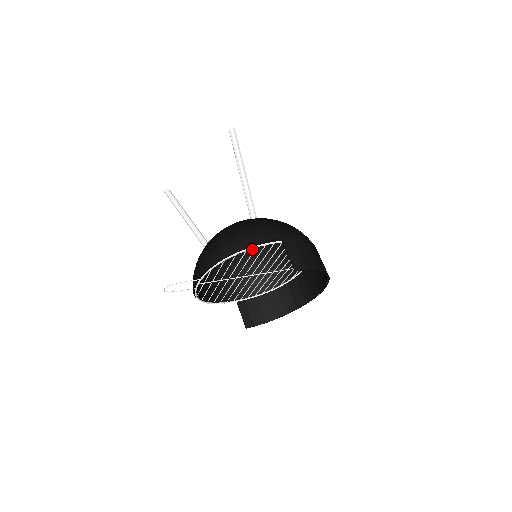
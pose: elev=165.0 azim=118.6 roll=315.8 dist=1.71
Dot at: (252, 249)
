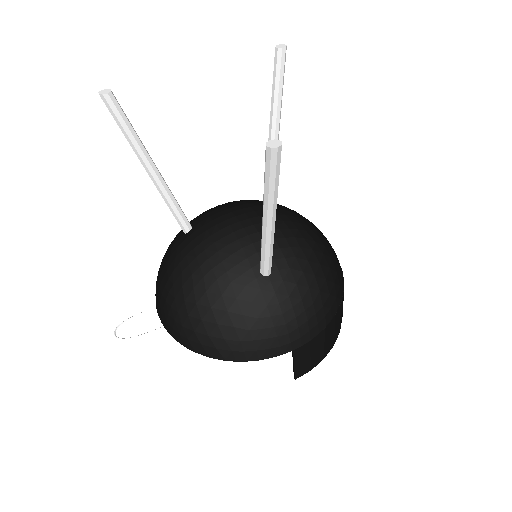
Dot at: occluded
